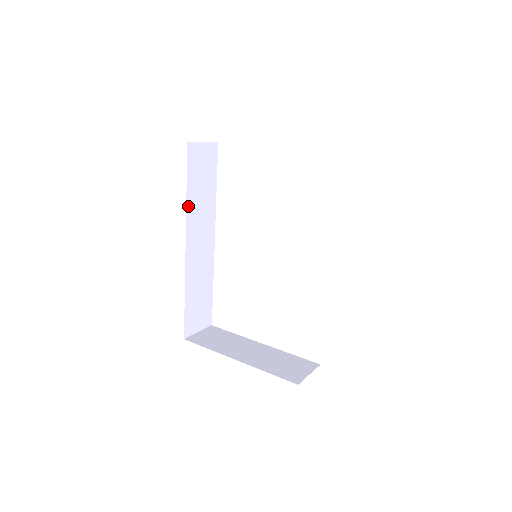
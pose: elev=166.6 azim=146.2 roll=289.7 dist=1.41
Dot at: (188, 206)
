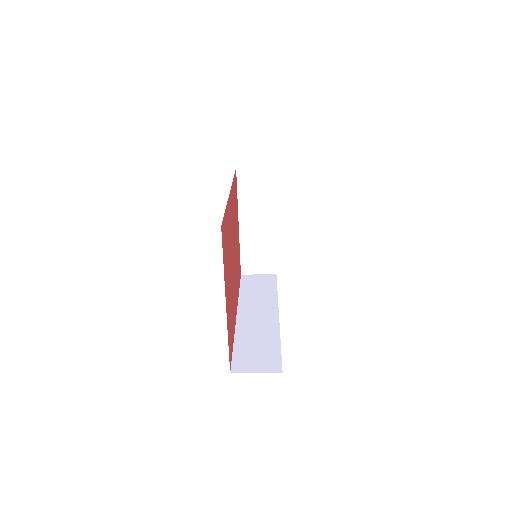
Dot at: (241, 297)
